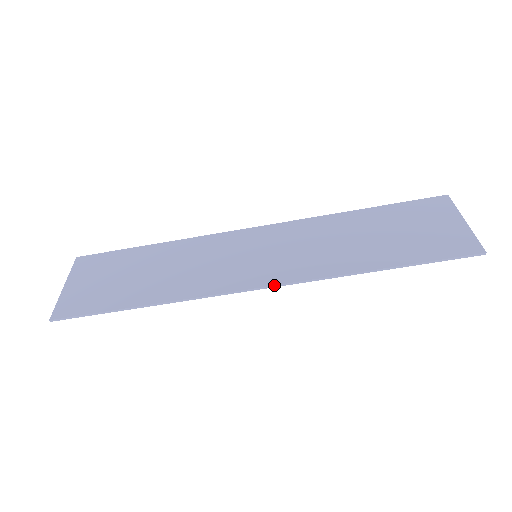
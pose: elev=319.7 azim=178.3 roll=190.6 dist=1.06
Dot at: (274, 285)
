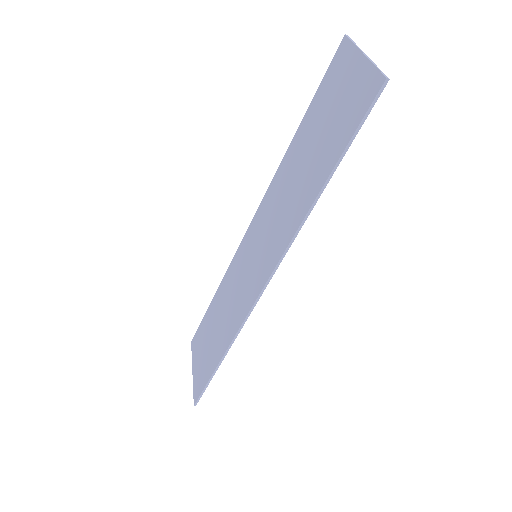
Dot at: (269, 278)
